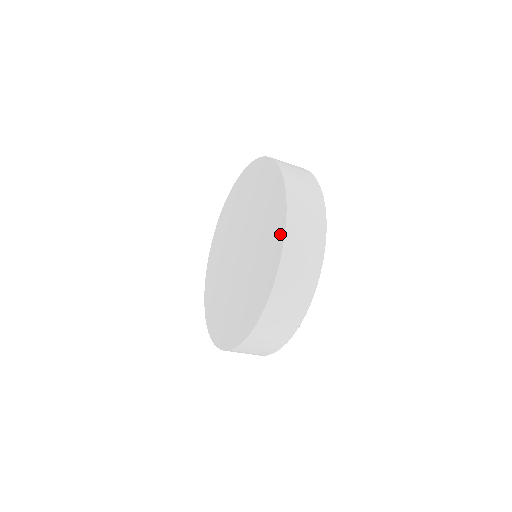
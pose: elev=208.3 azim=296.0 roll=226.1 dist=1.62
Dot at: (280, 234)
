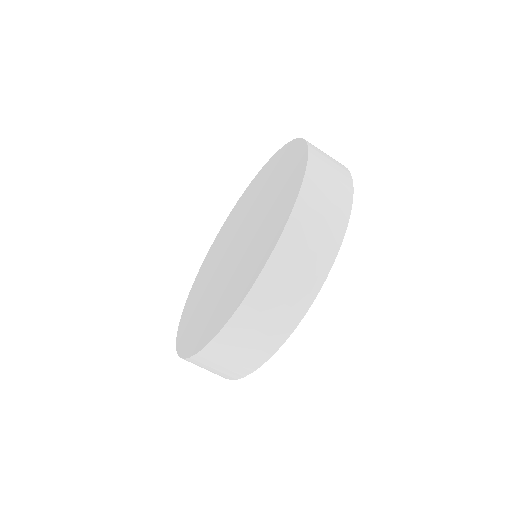
Dot at: (300, 166)
